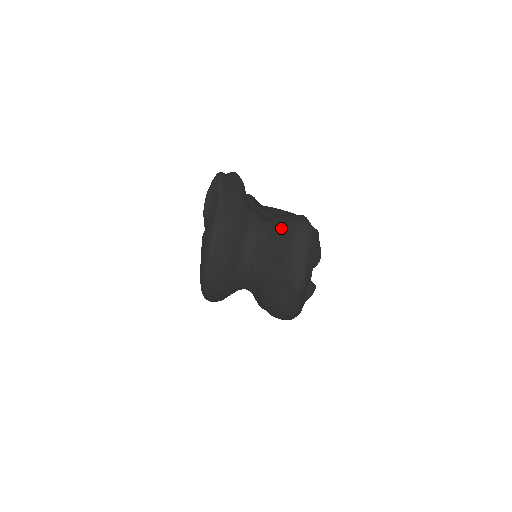
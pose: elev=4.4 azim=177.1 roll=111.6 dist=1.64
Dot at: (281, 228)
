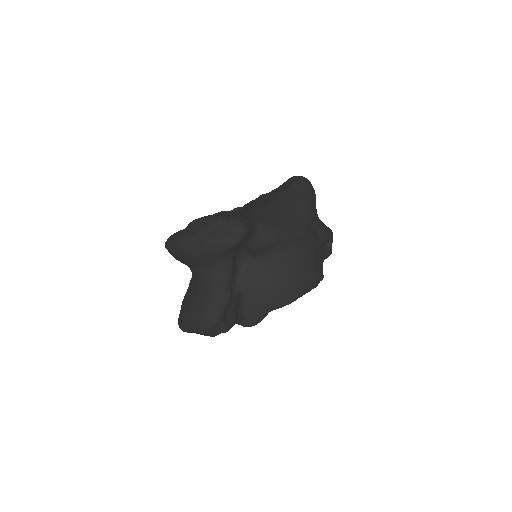
Dot at: (203, 301)
